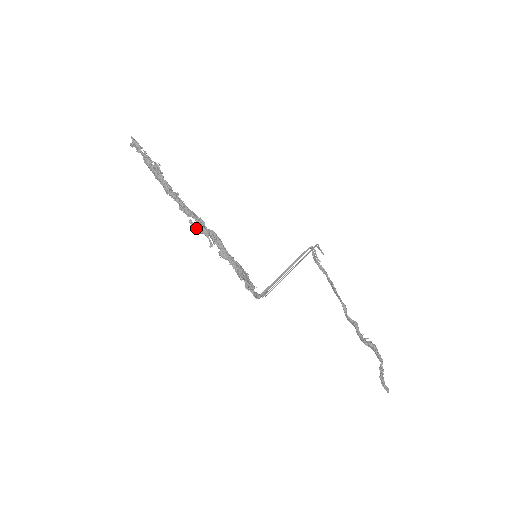
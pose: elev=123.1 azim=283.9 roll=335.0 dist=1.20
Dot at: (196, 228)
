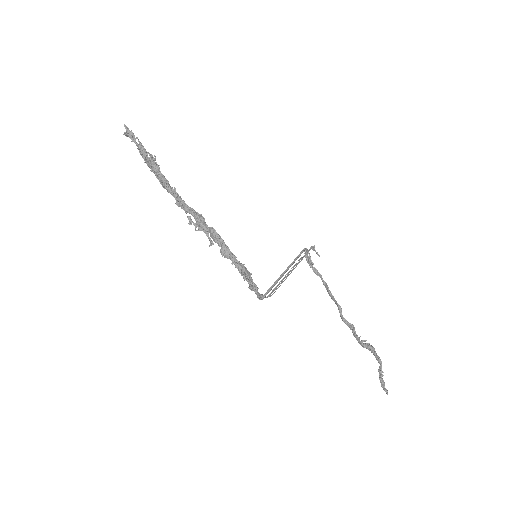
Dot at: (195, 225)
